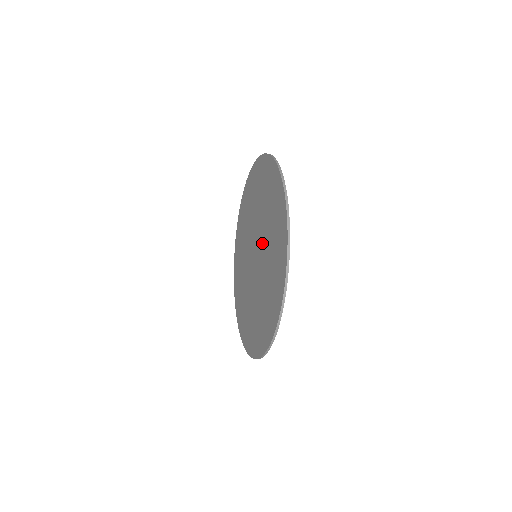
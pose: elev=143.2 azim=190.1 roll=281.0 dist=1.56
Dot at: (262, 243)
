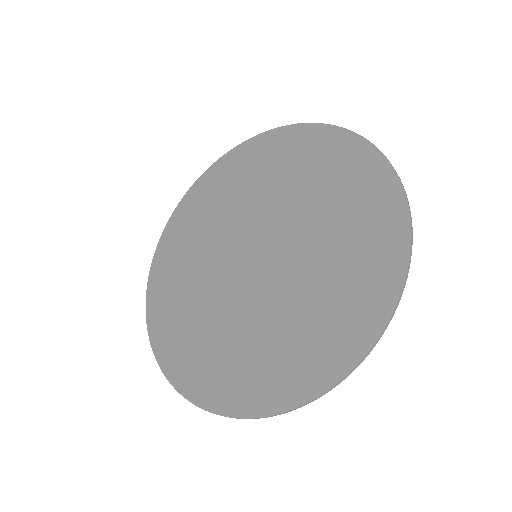
Dot at: (287, 270)
